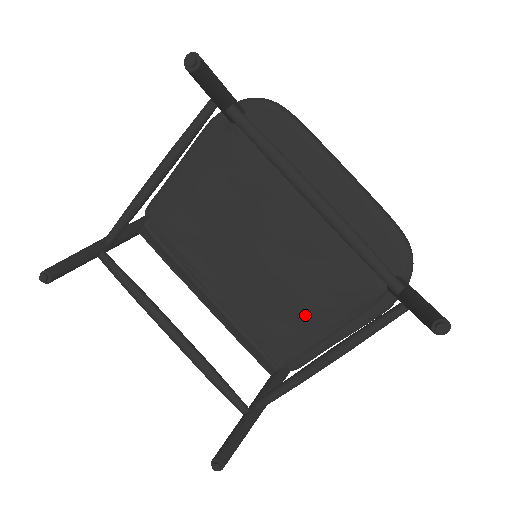
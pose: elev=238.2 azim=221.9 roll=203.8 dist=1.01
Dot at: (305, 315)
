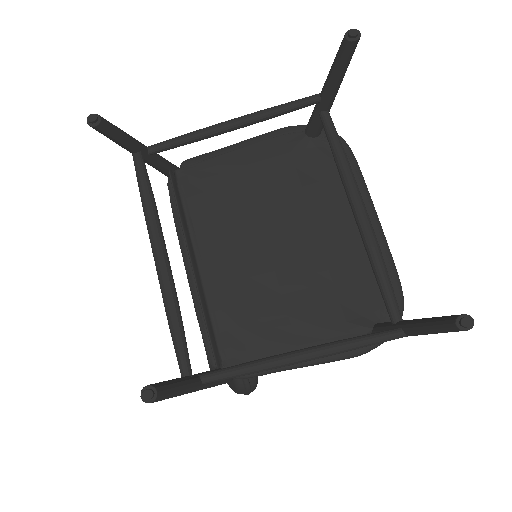
Dot at: (283, 322)
